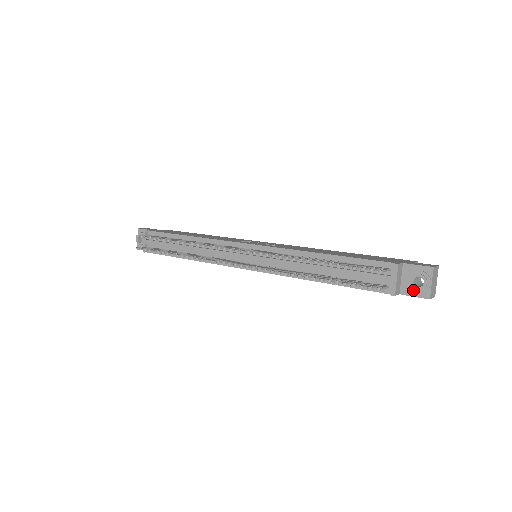
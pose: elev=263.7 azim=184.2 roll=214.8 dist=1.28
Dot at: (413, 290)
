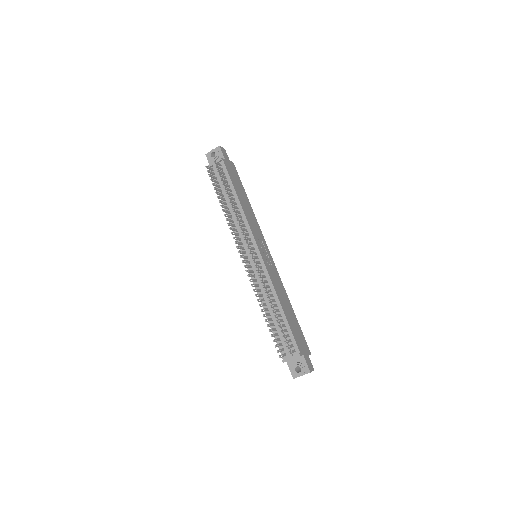
Dot at: (293, 368)
